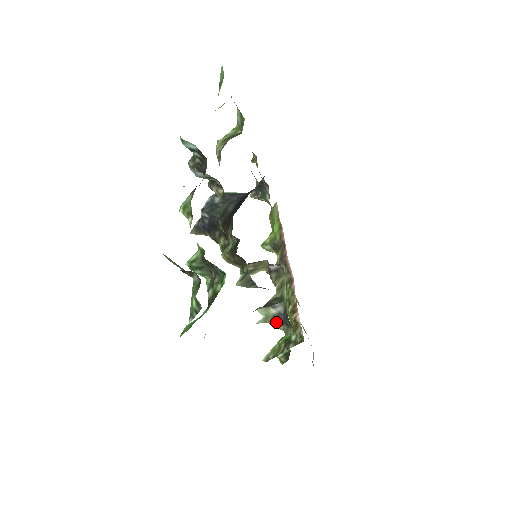
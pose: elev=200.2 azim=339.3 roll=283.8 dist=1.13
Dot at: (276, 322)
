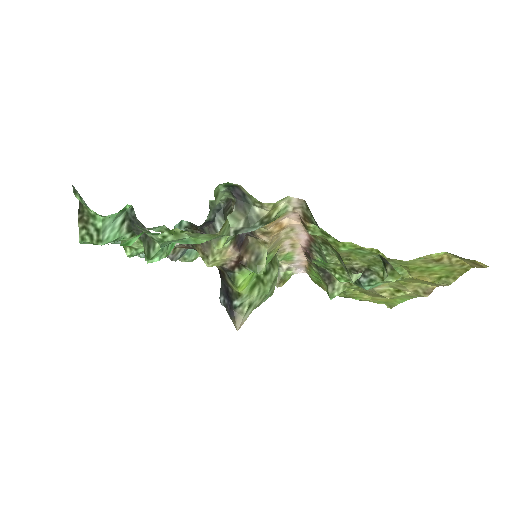
Dot at: (247, 211)
